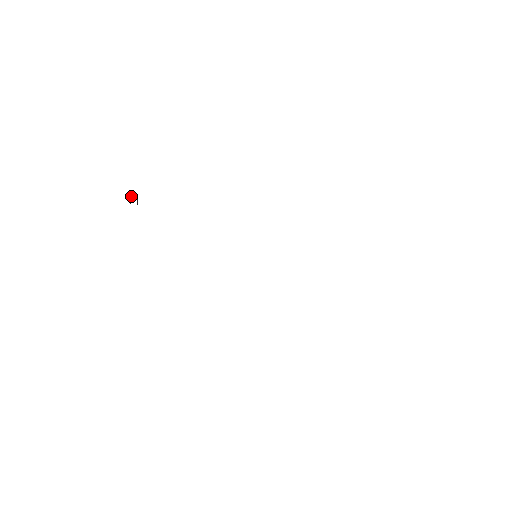
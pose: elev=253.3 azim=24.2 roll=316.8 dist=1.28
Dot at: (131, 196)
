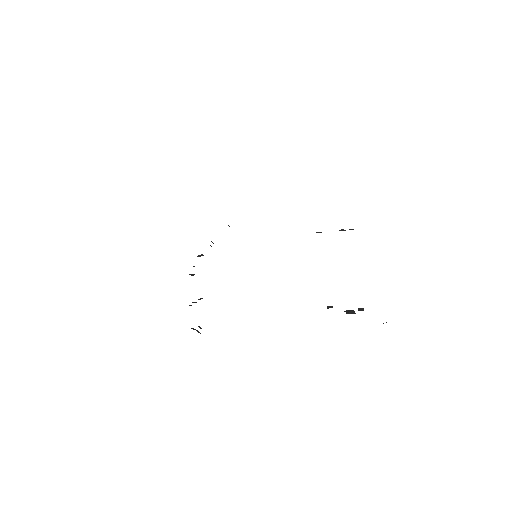
Dot at: occluded
